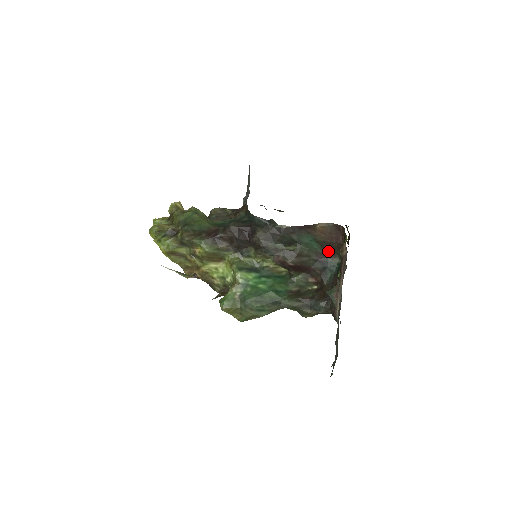
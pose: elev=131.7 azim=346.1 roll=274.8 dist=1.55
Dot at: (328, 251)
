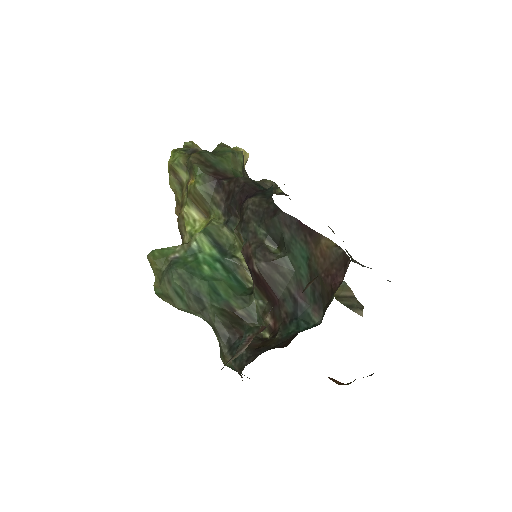
Dot at: (315, 293)
